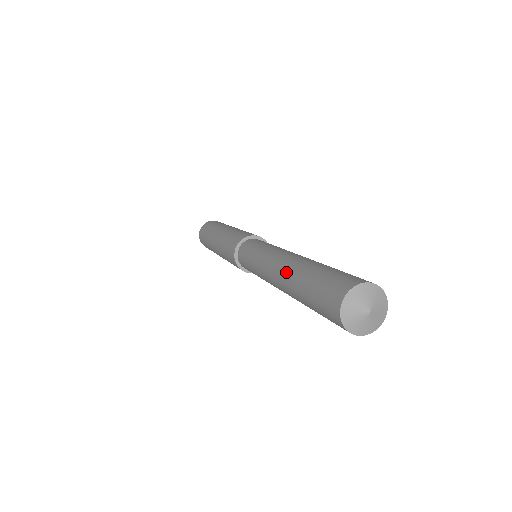
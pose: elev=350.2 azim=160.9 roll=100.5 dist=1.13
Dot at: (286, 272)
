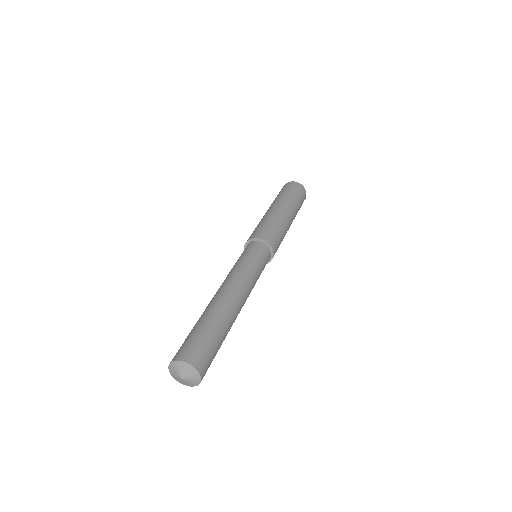
Dot at: (207, 306)
